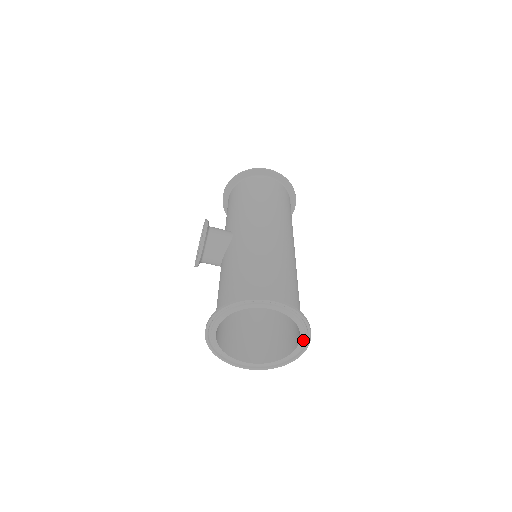
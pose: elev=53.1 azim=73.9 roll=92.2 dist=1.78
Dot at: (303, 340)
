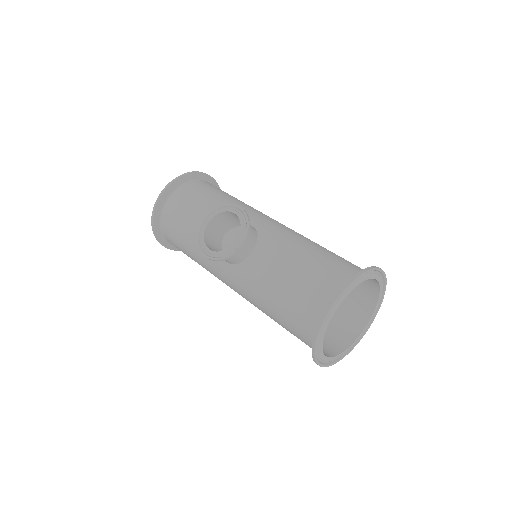
Dot at: (370, 321)
